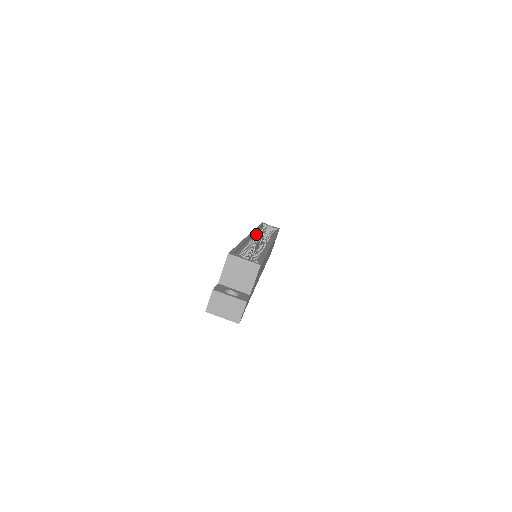
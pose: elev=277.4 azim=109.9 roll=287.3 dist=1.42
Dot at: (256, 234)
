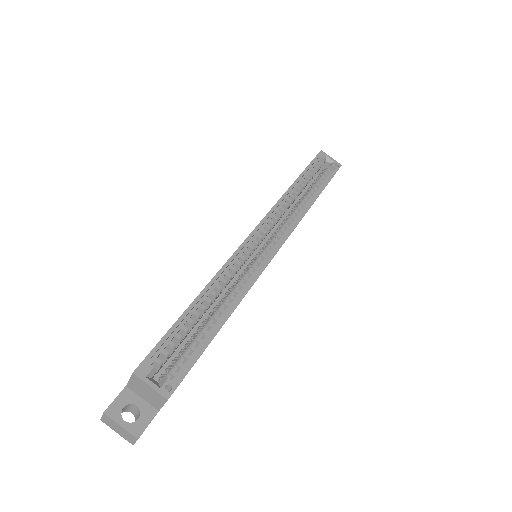
Dot at: (271, 217)
